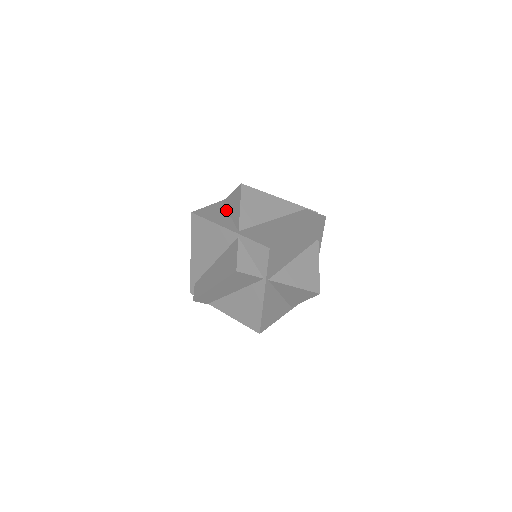
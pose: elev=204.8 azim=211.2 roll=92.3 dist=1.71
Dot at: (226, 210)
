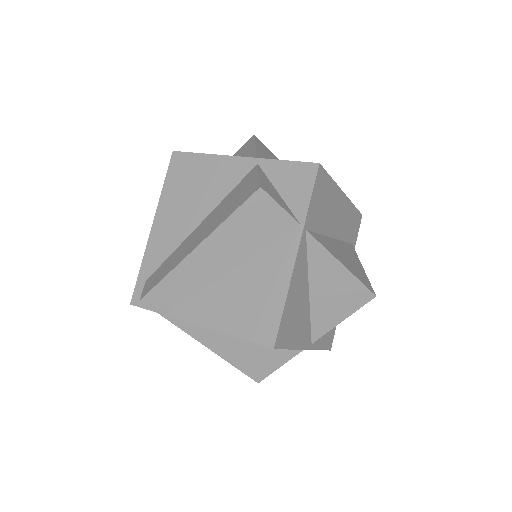
Dot at: occluded
